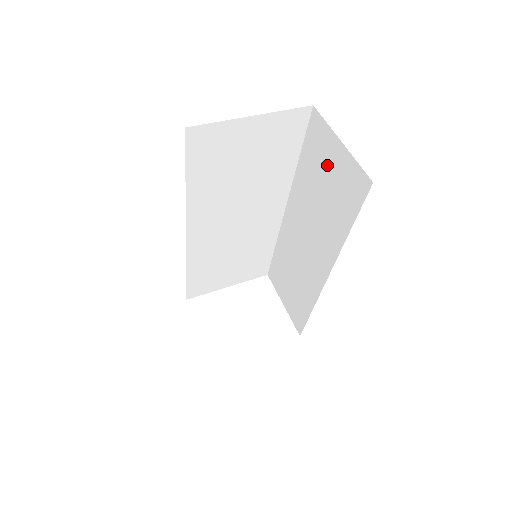
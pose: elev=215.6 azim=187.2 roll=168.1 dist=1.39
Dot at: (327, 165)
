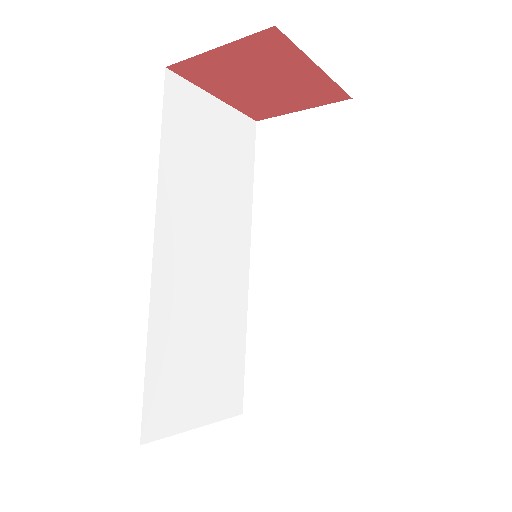
Dot at: (293, 147)
